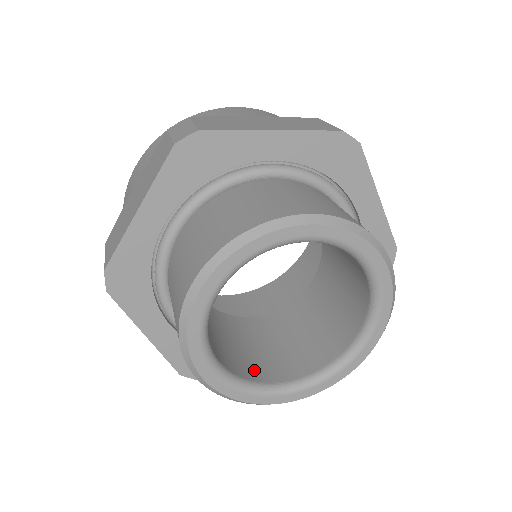
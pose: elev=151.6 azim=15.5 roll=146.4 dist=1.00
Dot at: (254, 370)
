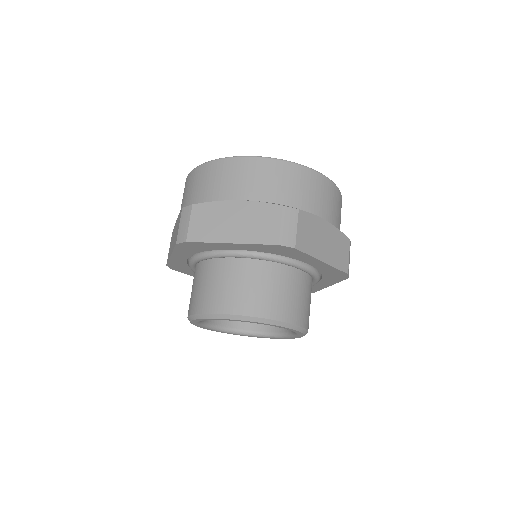
Dot at: occluded
